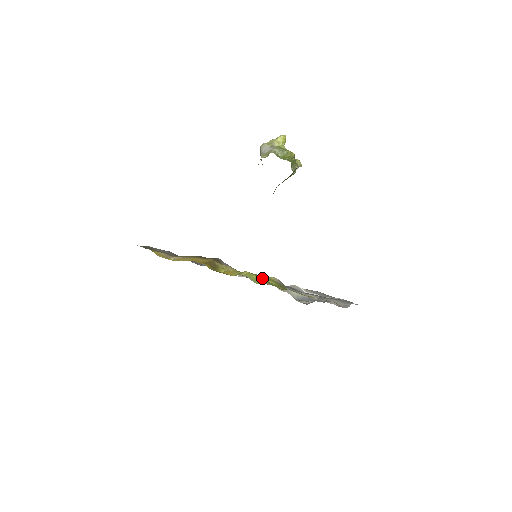
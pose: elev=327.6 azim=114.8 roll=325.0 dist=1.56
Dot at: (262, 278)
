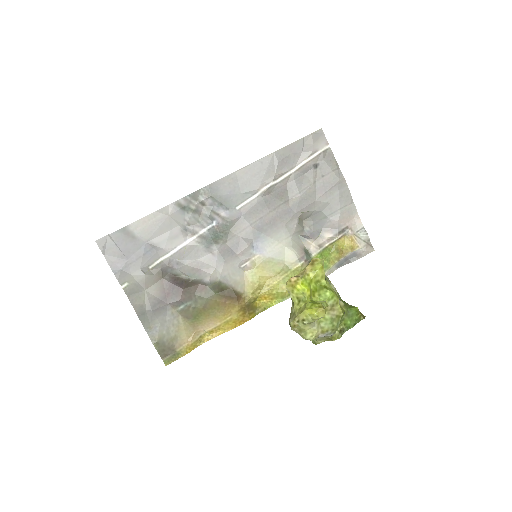
Dot at: occluded
